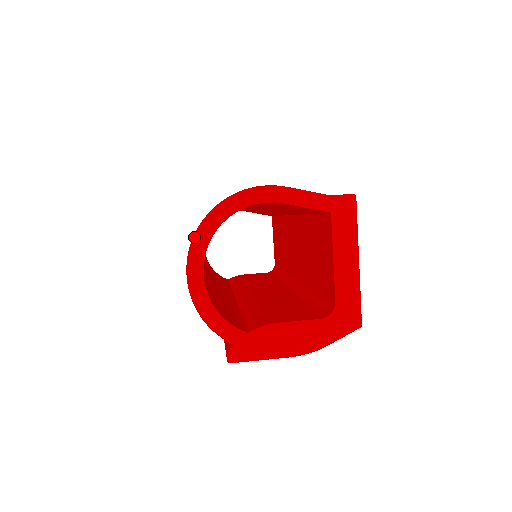
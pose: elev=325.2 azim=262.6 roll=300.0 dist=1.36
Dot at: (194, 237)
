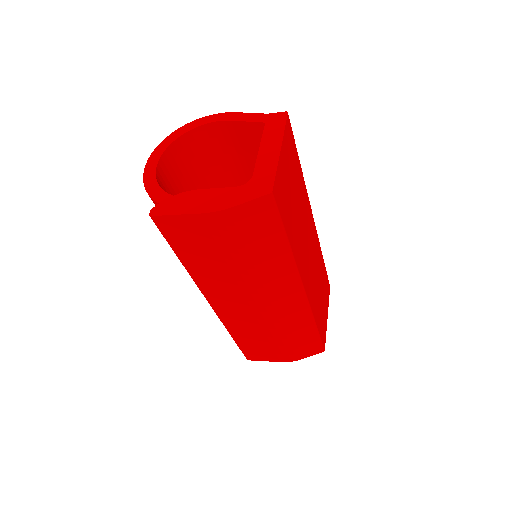
Dot at: (162, 142)
